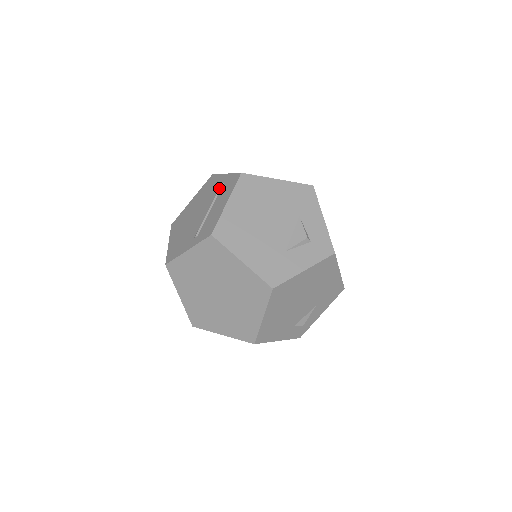
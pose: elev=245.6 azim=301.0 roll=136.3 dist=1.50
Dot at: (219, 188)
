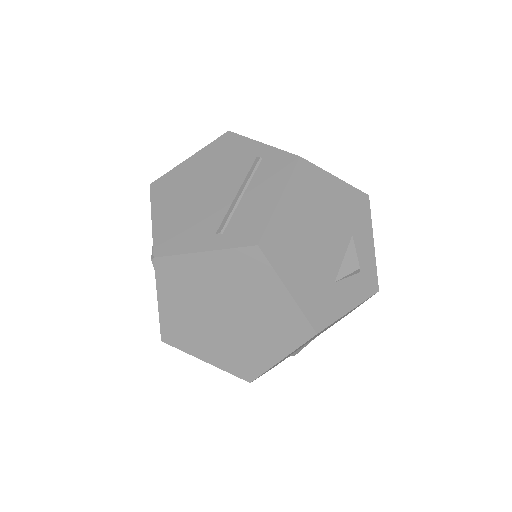
Dot at: (255, 164)
